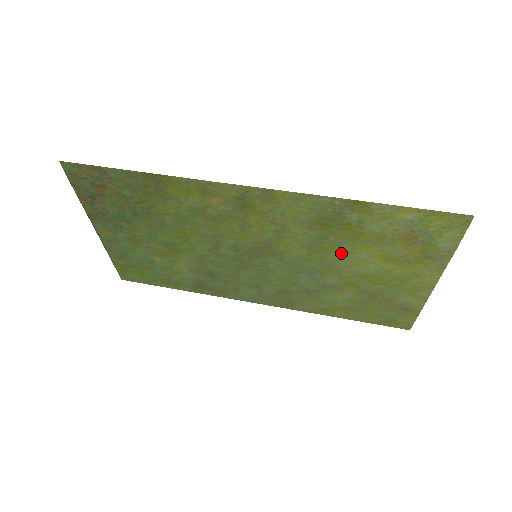
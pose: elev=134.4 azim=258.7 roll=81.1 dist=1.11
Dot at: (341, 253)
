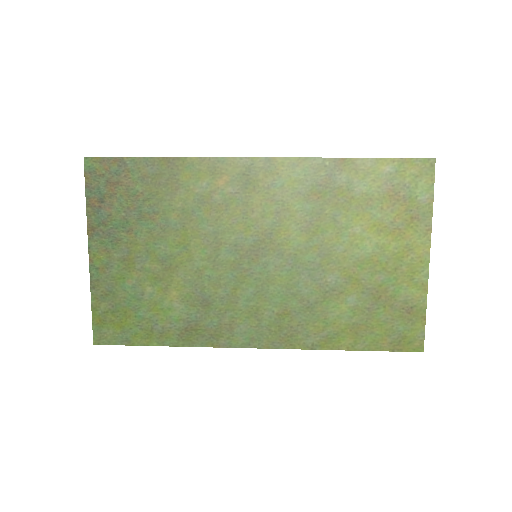
Dot at: (337, 231)
